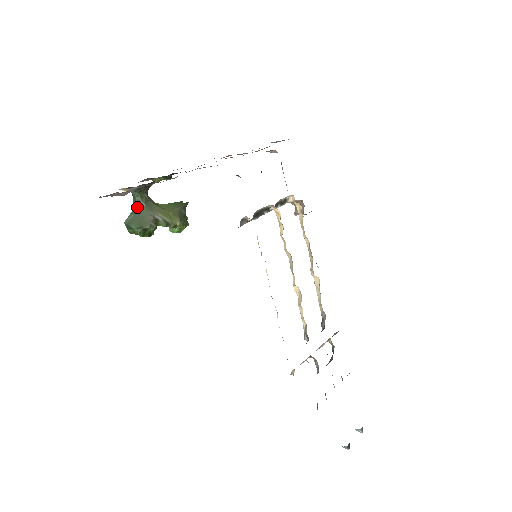
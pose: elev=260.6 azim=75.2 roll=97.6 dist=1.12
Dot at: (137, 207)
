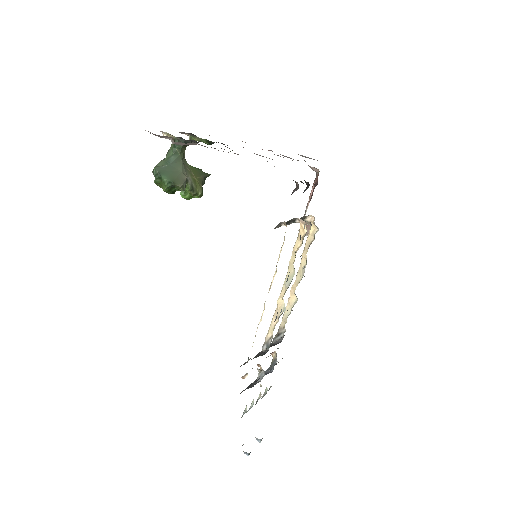
Dot at: (173, 159)
